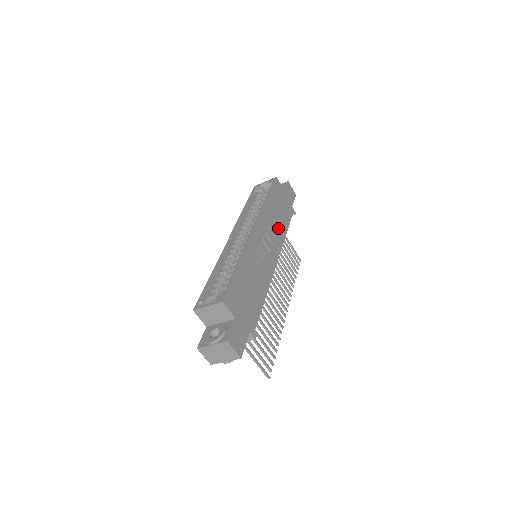
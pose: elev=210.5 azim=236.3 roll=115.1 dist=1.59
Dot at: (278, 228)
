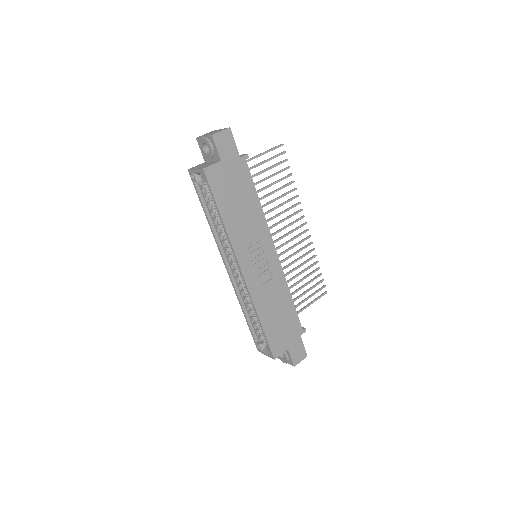
Dot at: (252, 220)
